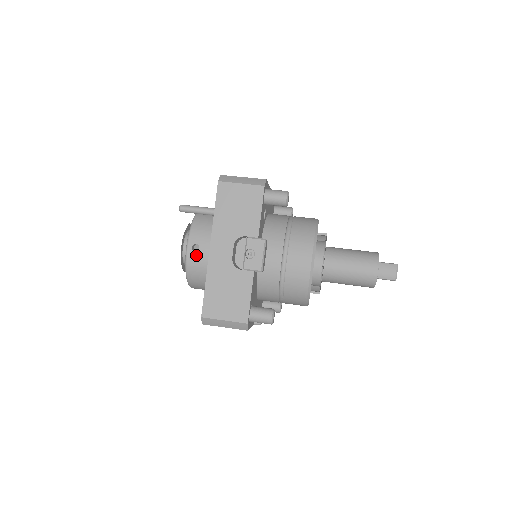
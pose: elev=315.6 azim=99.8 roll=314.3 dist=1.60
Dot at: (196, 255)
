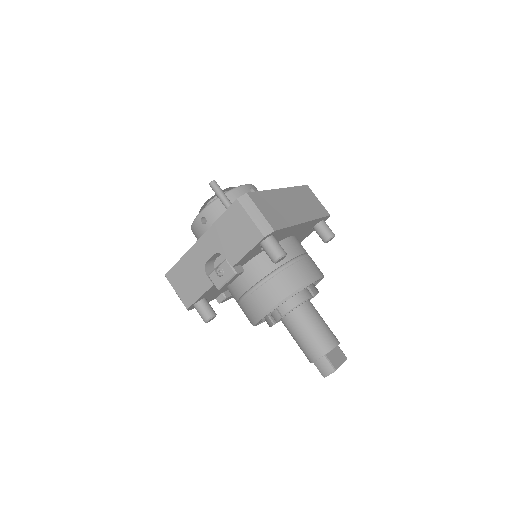
Dot at: (201, 225)
